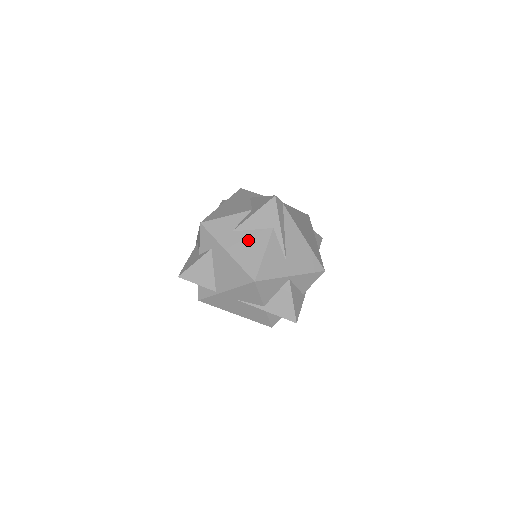
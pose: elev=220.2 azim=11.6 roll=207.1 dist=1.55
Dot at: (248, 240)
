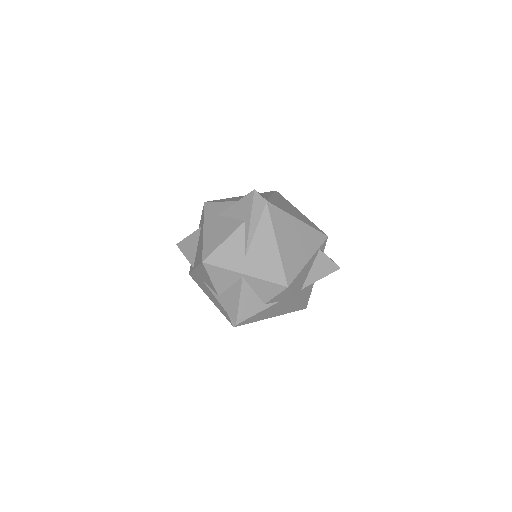
Dot at: (222, 226)
